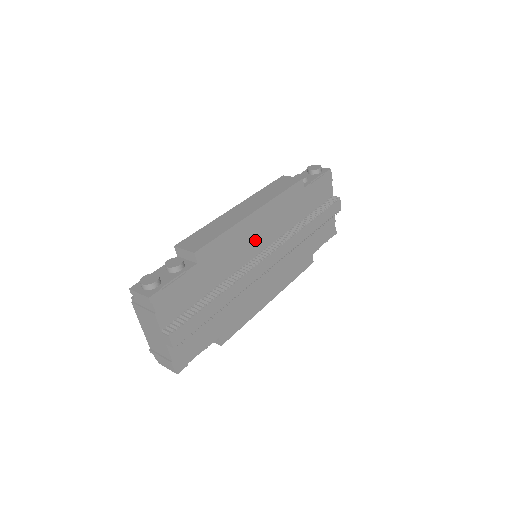
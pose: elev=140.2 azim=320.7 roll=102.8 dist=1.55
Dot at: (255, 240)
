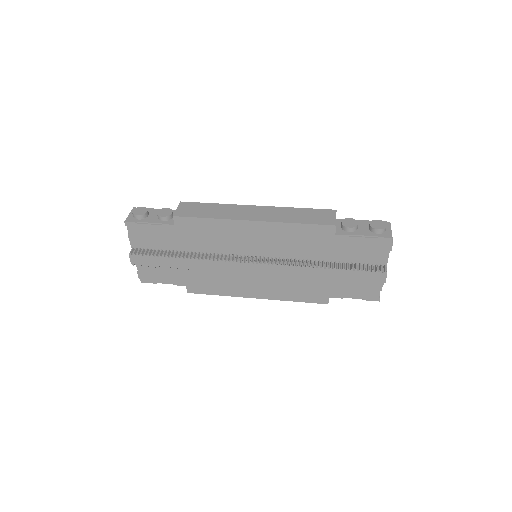
Dot at: (247, 243)
